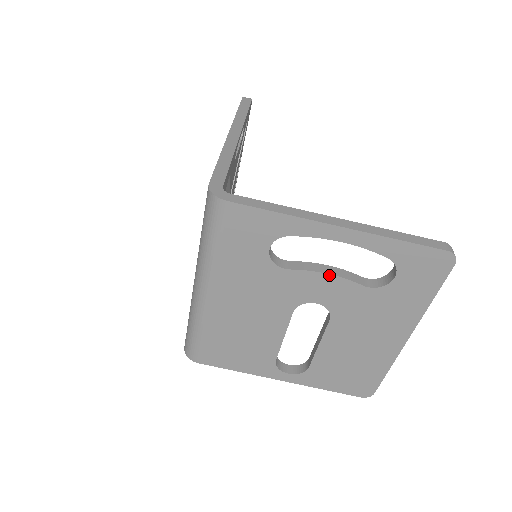
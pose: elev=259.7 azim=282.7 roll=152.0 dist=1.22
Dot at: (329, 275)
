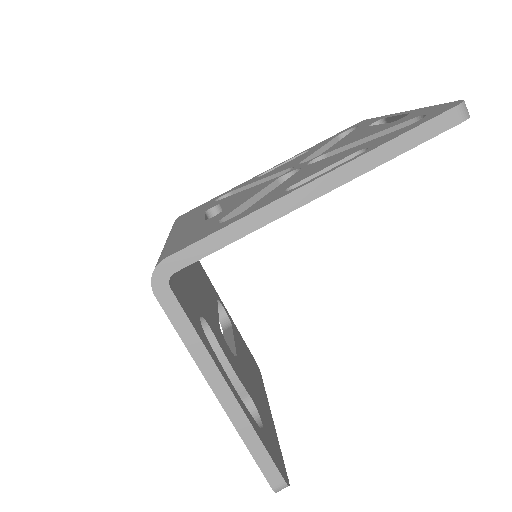
Dot at: occluded
